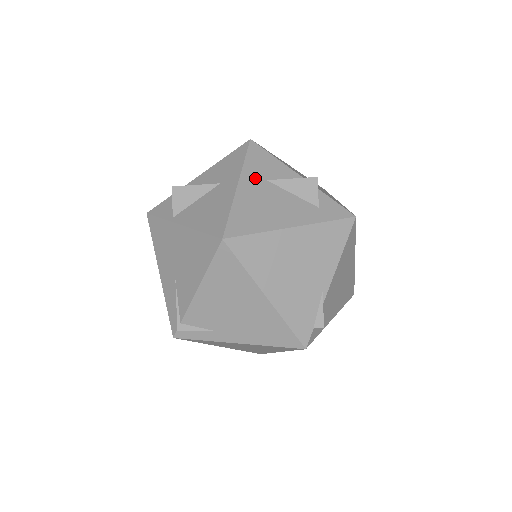
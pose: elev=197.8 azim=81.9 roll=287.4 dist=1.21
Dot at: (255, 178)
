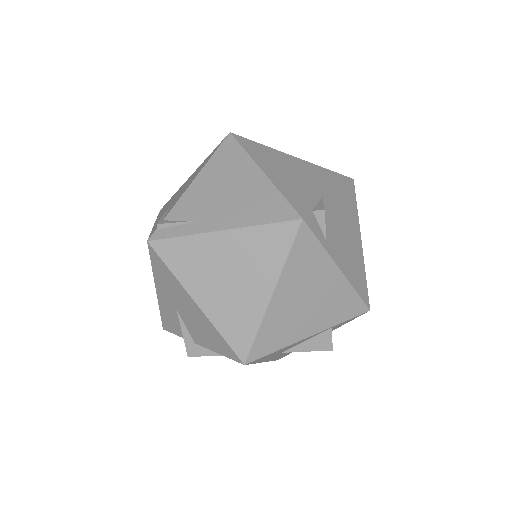
Dot at: occluded
